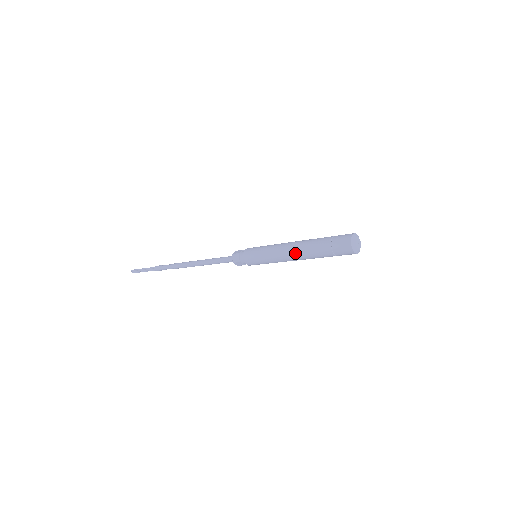
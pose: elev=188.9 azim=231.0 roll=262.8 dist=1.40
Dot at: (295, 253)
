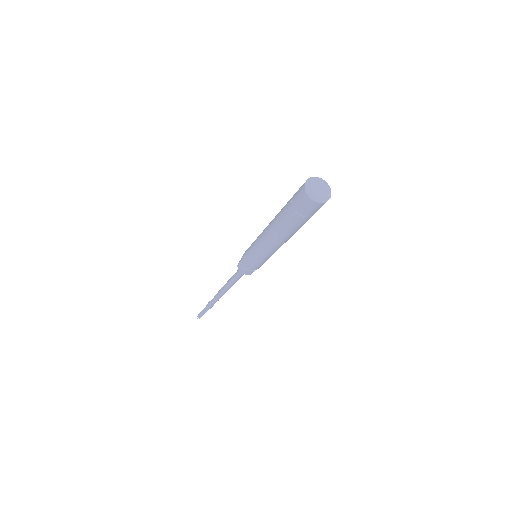
Dot at: (273, 236)
